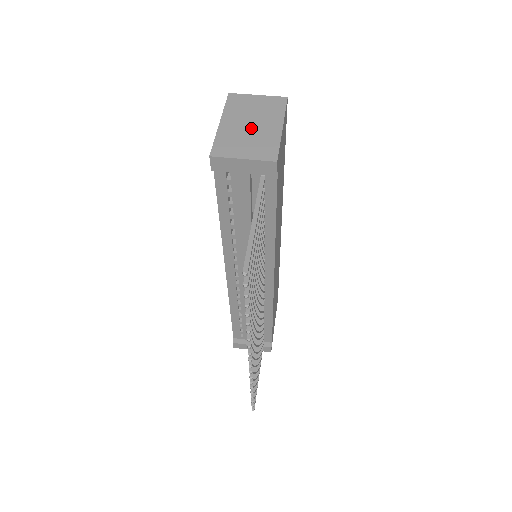
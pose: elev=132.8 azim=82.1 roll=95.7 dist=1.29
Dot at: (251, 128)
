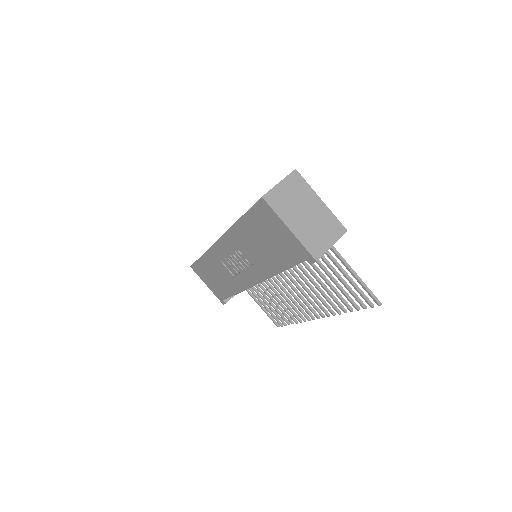
Dot at: (309, 217)
